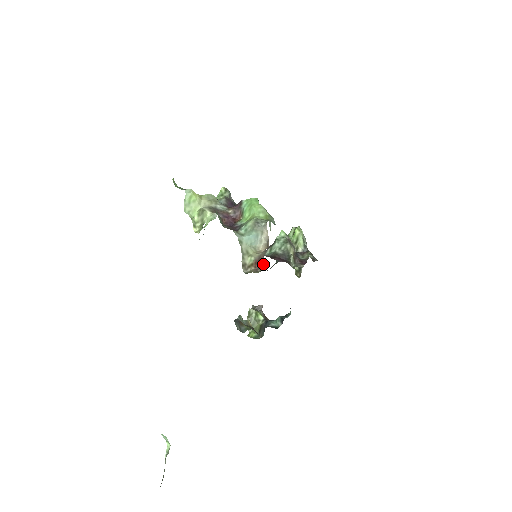
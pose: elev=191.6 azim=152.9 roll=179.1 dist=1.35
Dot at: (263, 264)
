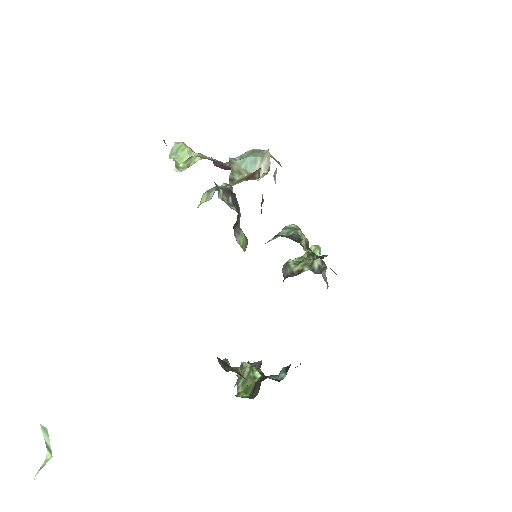
Dot at: (258, 175)
